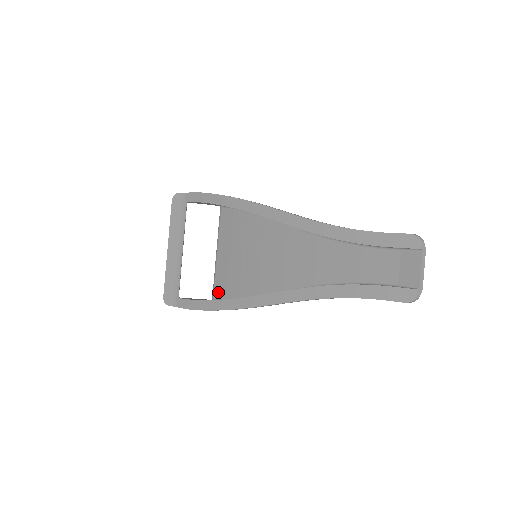
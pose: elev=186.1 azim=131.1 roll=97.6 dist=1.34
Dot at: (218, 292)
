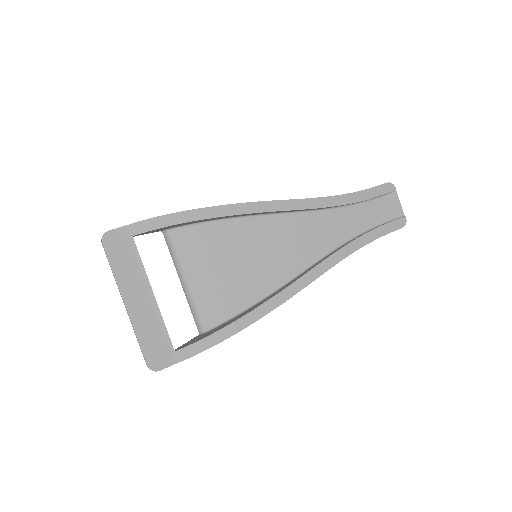
Dot at: (212, 319)
